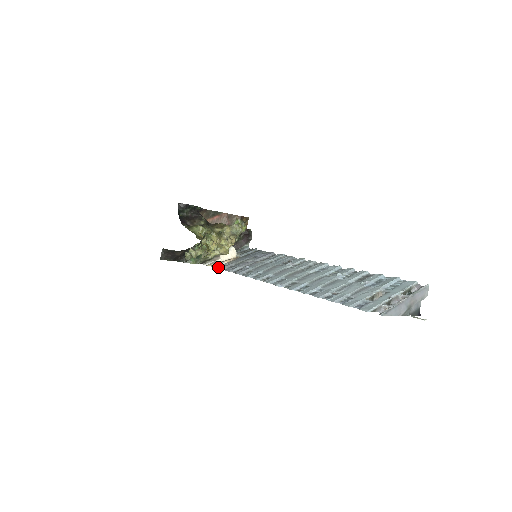
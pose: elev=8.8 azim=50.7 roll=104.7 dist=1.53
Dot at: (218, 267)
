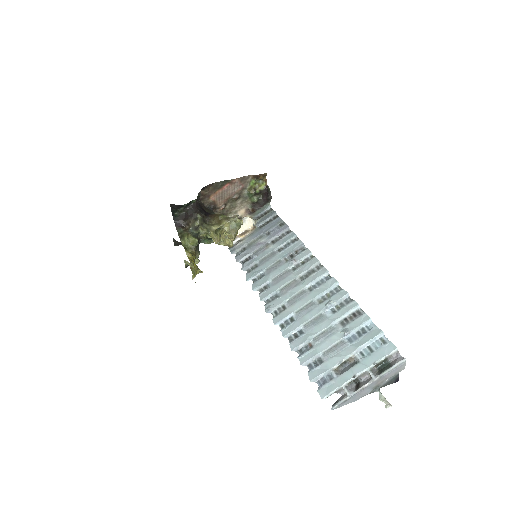
Dot at: (231, 248)
